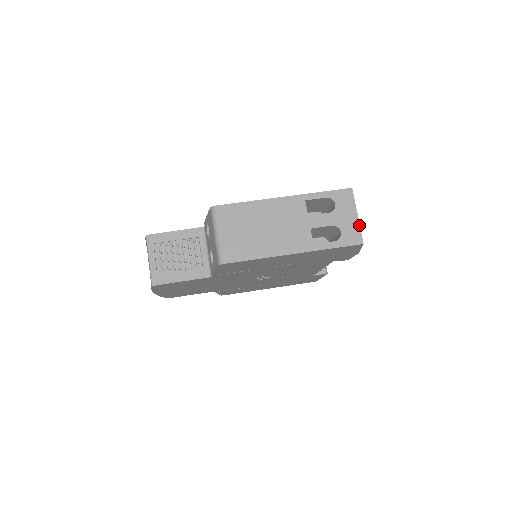
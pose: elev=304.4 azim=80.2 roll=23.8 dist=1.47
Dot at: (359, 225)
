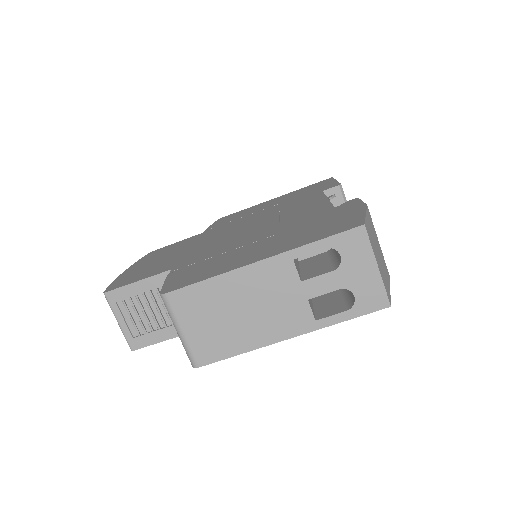
Dot at: (381, 280)
